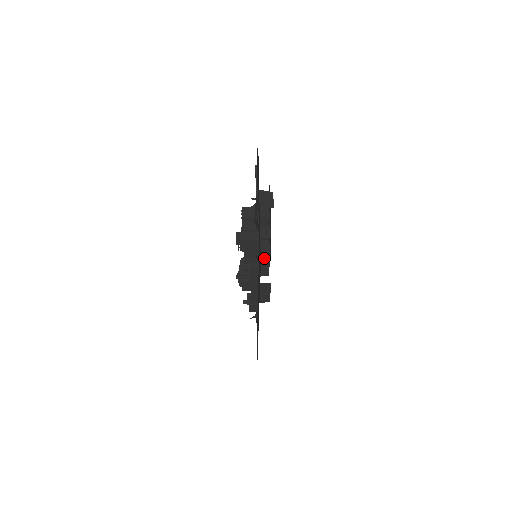
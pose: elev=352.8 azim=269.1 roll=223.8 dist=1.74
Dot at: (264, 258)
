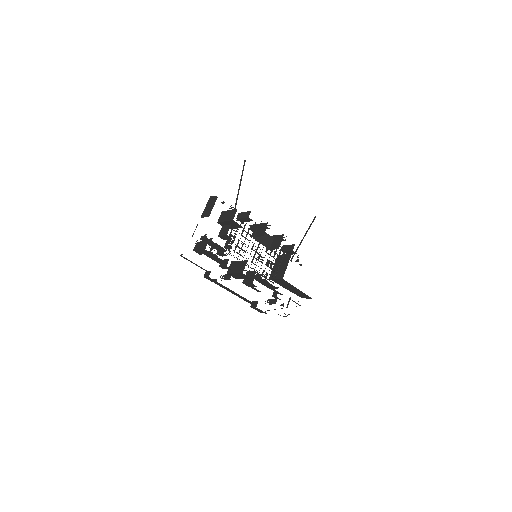
Dot at: (244, 261)
